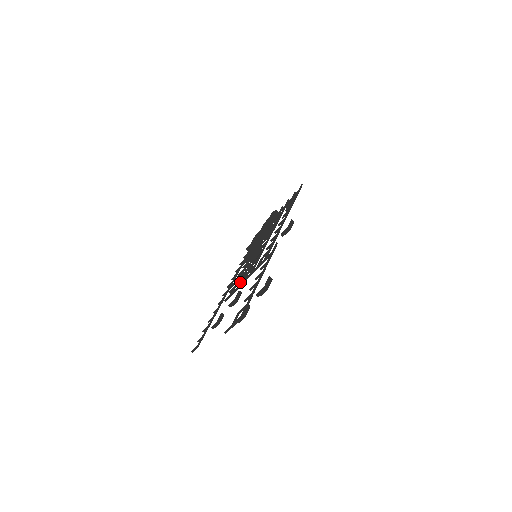
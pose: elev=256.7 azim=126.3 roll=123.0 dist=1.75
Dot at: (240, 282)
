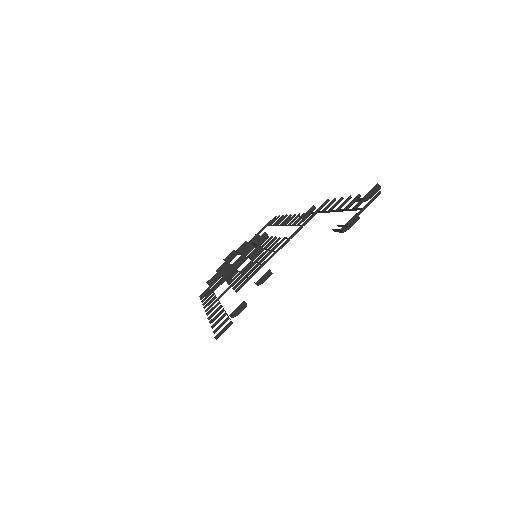
Dot at: (260, 264)
